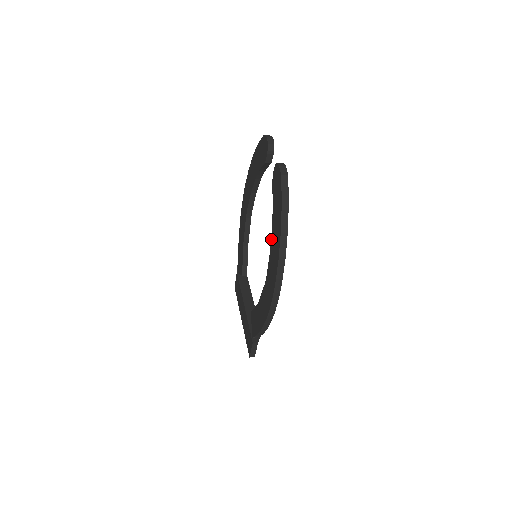
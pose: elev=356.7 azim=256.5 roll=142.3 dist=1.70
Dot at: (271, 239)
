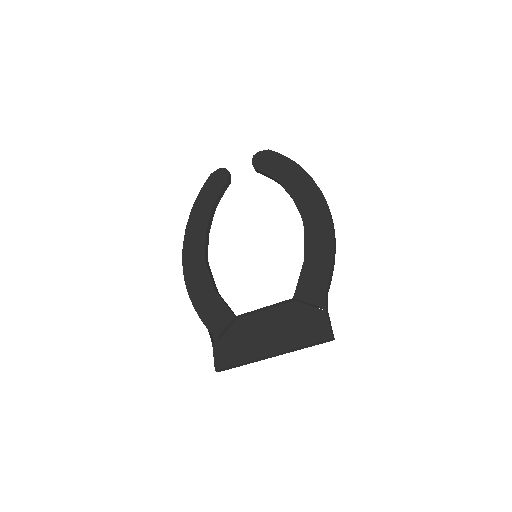
Dot at: (287, 189)
